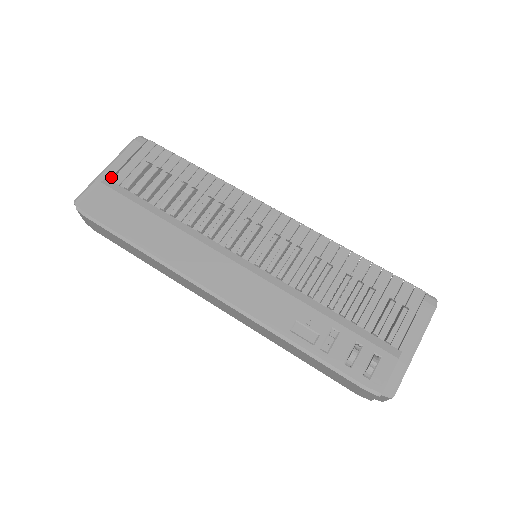
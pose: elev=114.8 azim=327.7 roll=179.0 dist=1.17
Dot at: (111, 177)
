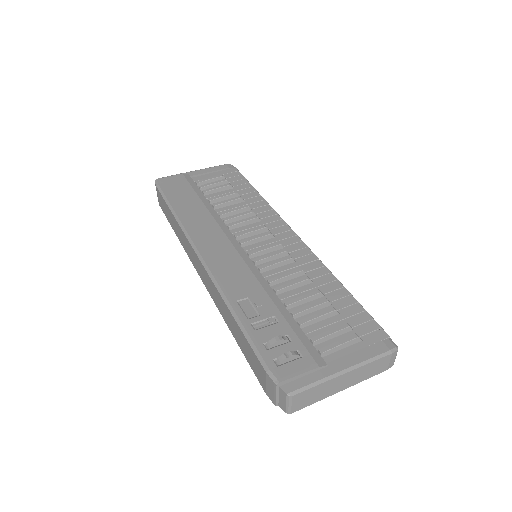
Dot at: (192, 175)
